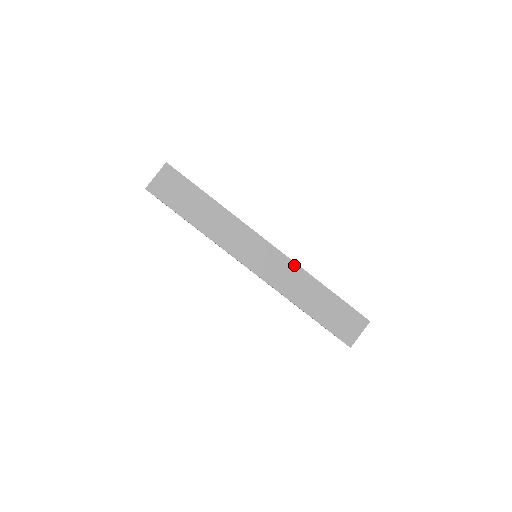
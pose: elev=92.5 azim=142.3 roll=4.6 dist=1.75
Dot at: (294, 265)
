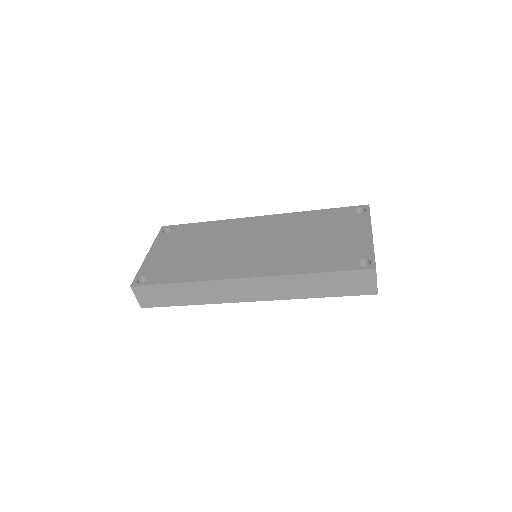
Dot at: (277, 278)
